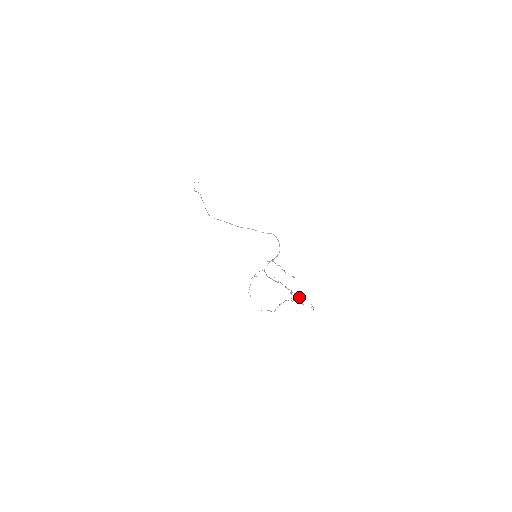
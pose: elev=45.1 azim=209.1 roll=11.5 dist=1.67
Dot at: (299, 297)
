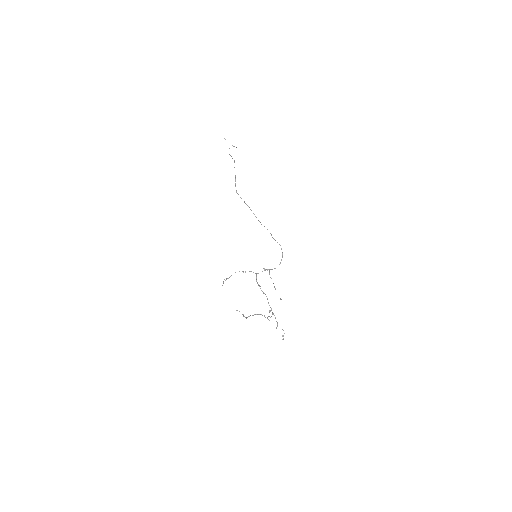
Dot at: occluded
